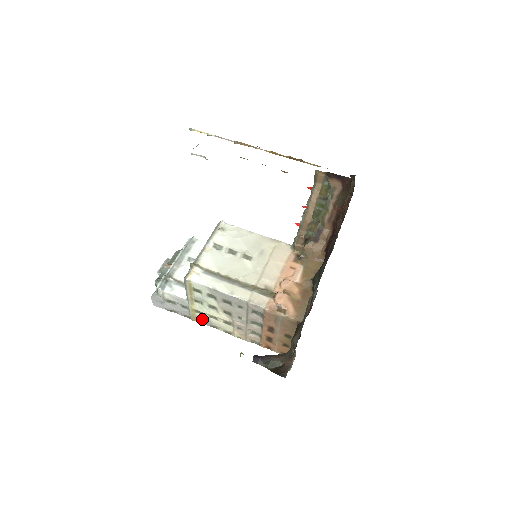
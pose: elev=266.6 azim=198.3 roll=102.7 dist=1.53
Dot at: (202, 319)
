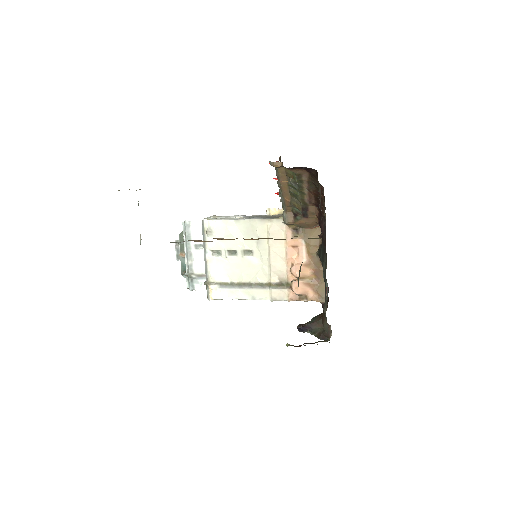
Dot at: occluded
